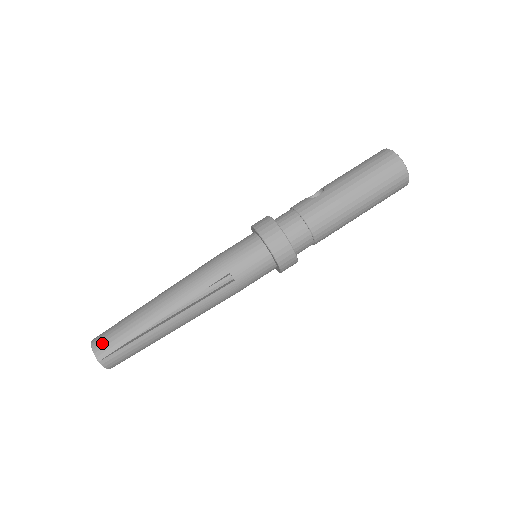
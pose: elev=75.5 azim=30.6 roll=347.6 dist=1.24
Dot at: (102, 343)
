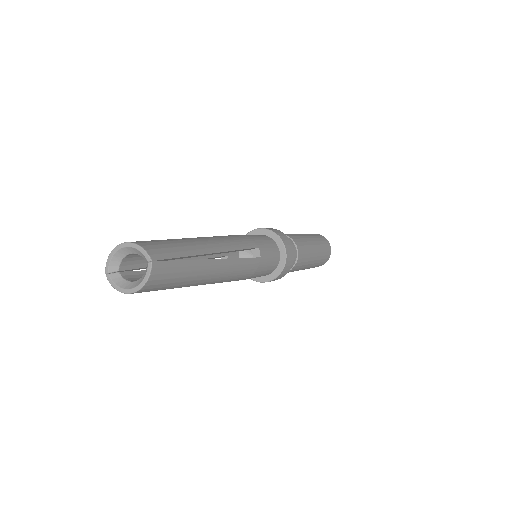
Dot at: (152, 244)
